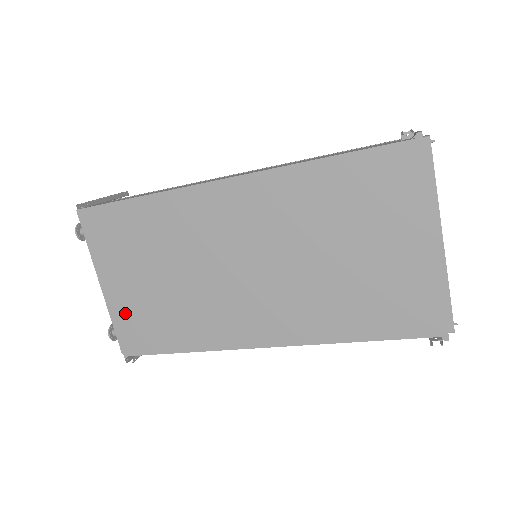
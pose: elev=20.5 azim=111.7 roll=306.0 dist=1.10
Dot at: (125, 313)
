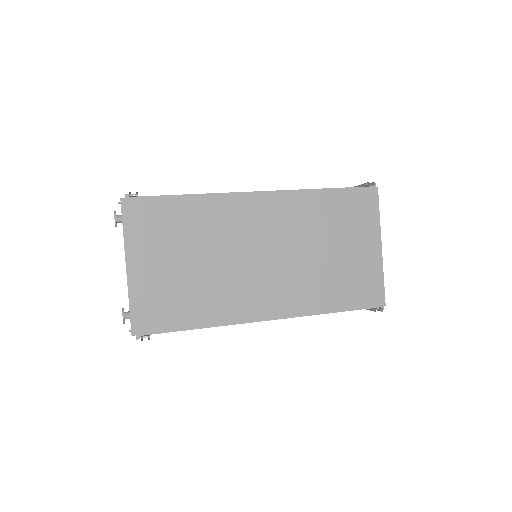
Dot at: (149, 293)
